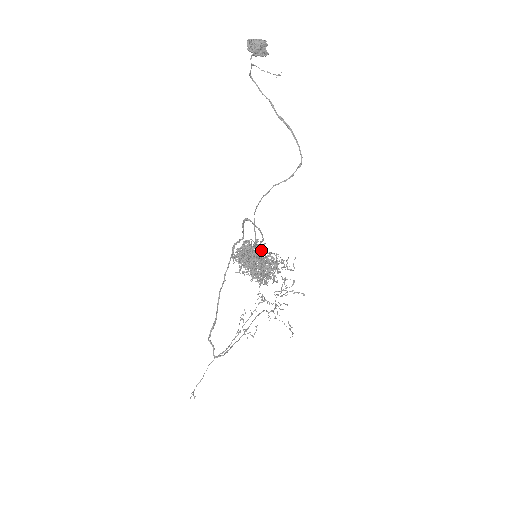
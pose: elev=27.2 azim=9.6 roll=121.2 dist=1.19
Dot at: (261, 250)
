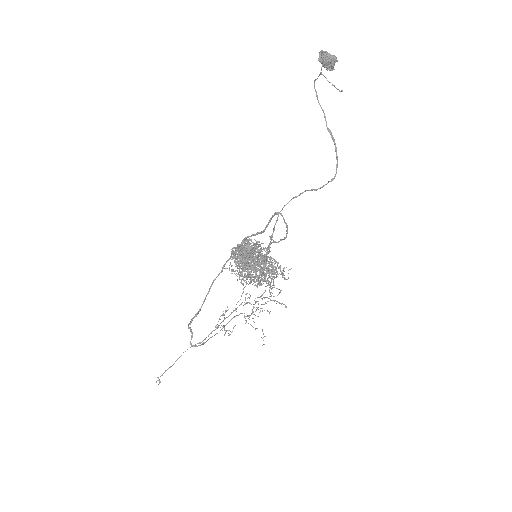
Dot at: occluded
